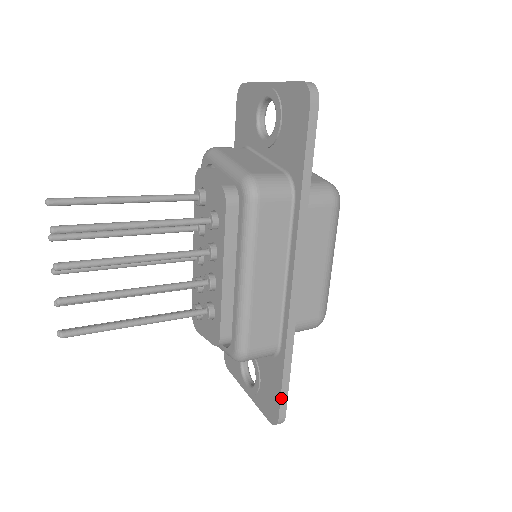
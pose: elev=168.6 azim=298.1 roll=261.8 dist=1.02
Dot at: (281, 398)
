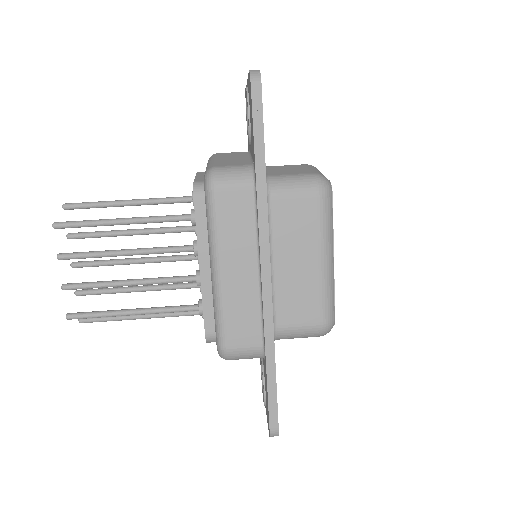
Dot at: (269, 405)
